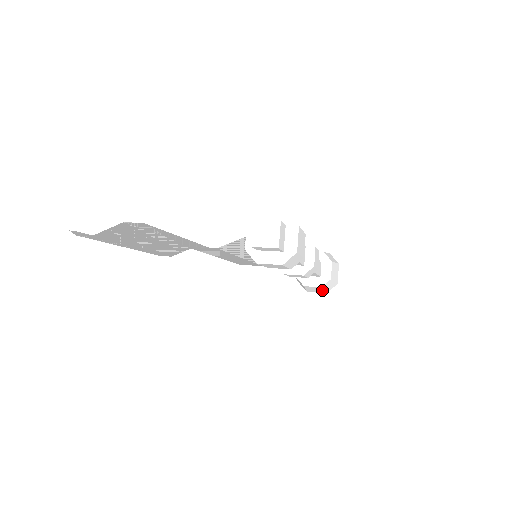
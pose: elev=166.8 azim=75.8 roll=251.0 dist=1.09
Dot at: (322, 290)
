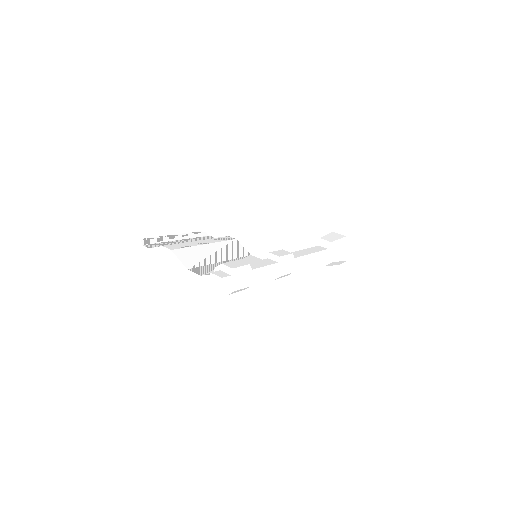
Dot at: (331, 265)
